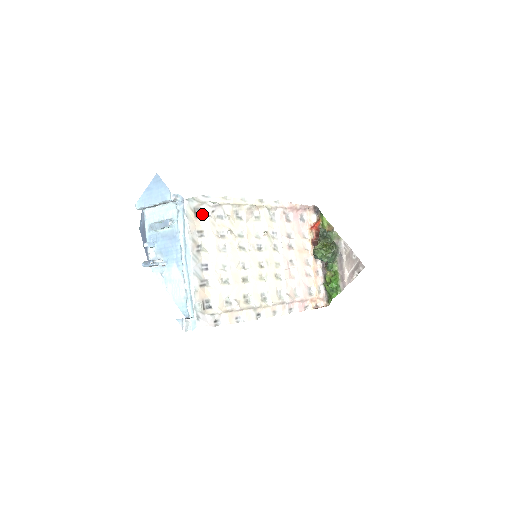
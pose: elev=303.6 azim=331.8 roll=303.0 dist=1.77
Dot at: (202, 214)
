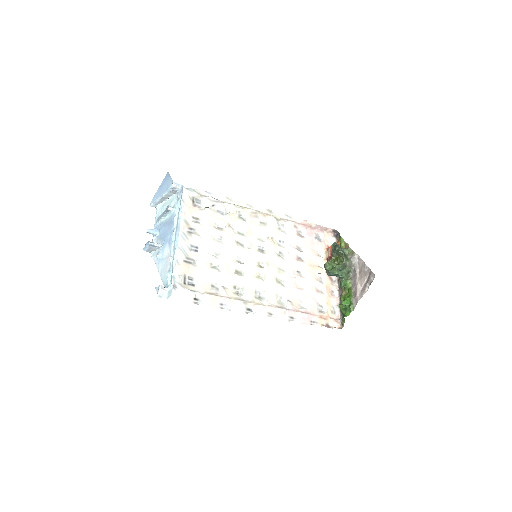
Dot at: (201, 205)
